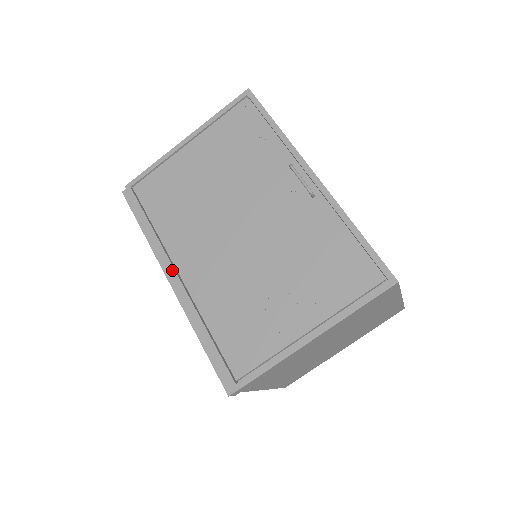
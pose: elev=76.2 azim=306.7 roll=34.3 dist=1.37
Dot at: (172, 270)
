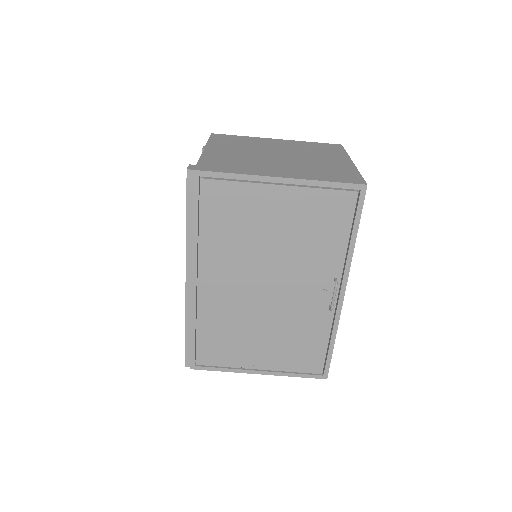
Dot at: (194, 276)
